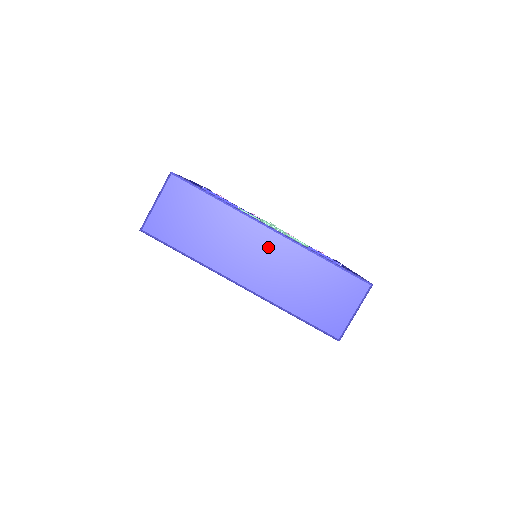
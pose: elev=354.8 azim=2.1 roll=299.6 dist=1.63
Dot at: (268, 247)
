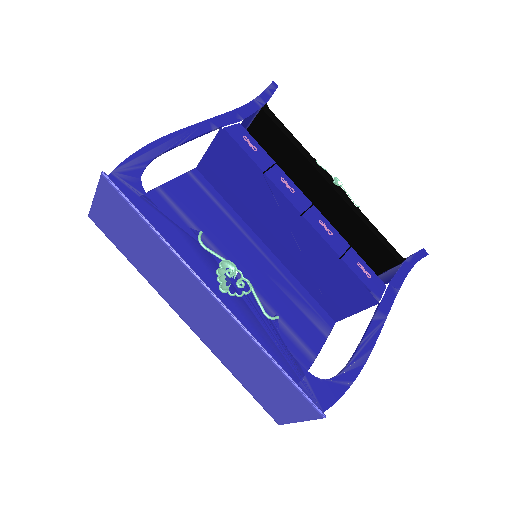
Dot at: (210, 310)
